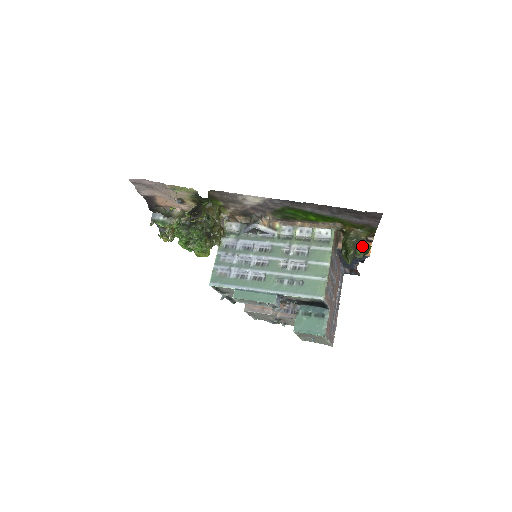
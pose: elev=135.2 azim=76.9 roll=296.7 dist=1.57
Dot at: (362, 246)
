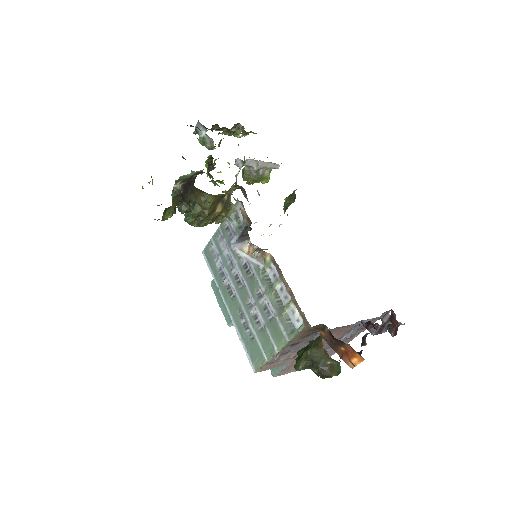
Dot at: (318, 371)
